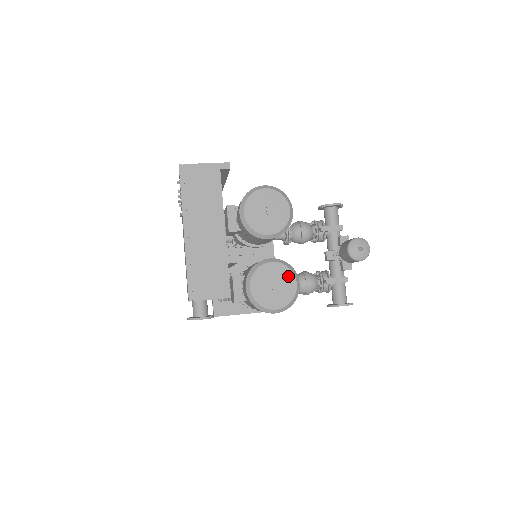
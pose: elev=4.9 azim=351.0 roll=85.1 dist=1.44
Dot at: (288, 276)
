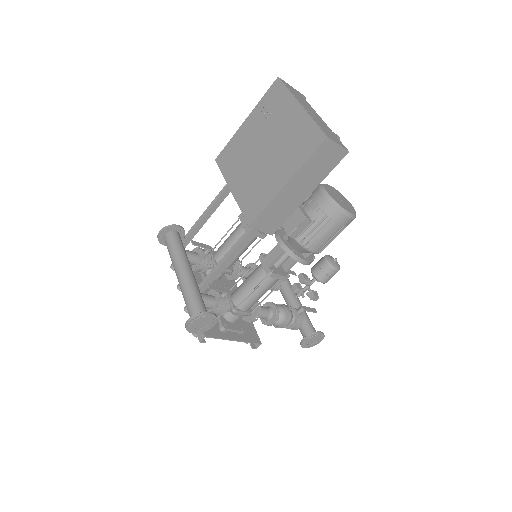
Dot at: (344, 198)
